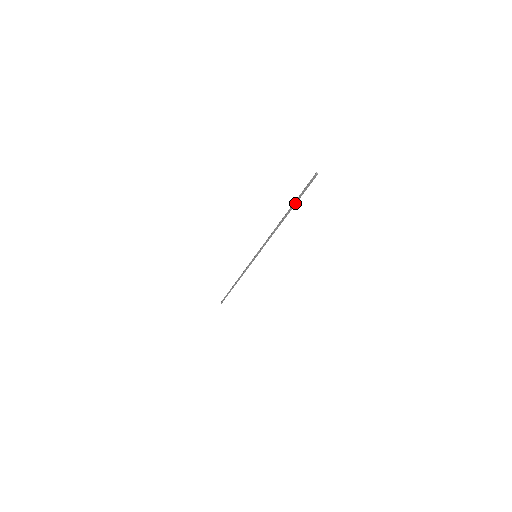
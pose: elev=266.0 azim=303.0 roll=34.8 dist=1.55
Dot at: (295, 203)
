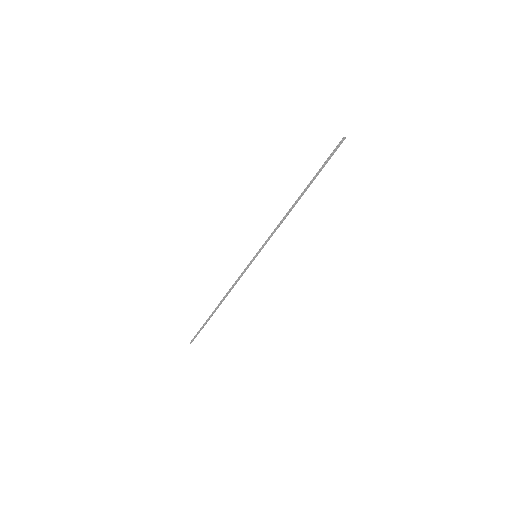
Dot at: (316, 175)
